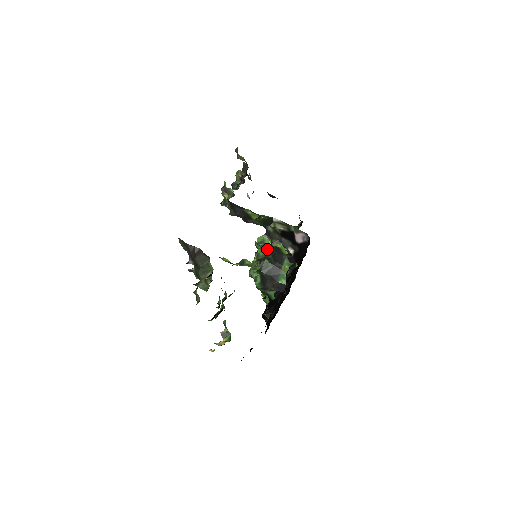
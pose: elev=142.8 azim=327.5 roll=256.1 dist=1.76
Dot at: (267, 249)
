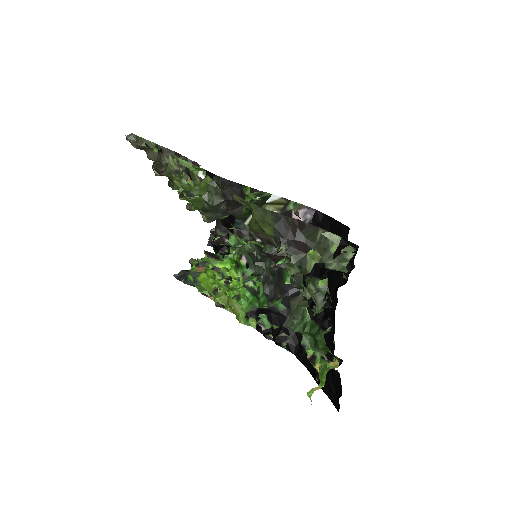
Dot at: (253, 248)
